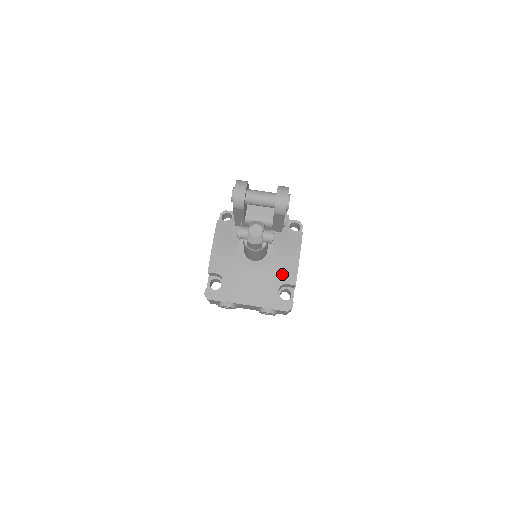
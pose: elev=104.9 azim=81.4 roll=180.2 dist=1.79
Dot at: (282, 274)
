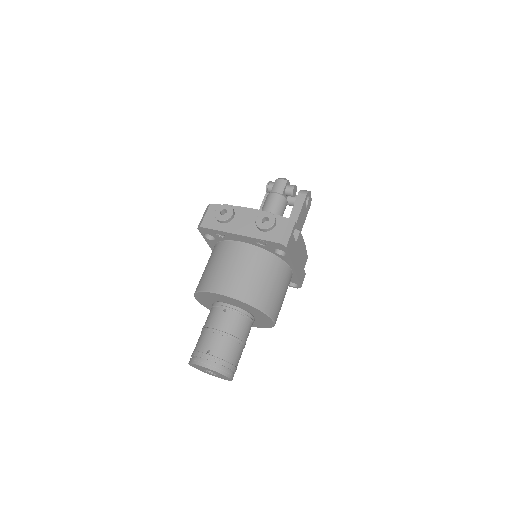
Dot at: occluded
